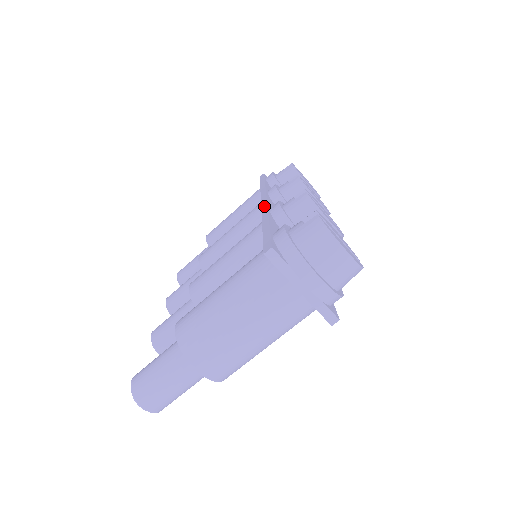
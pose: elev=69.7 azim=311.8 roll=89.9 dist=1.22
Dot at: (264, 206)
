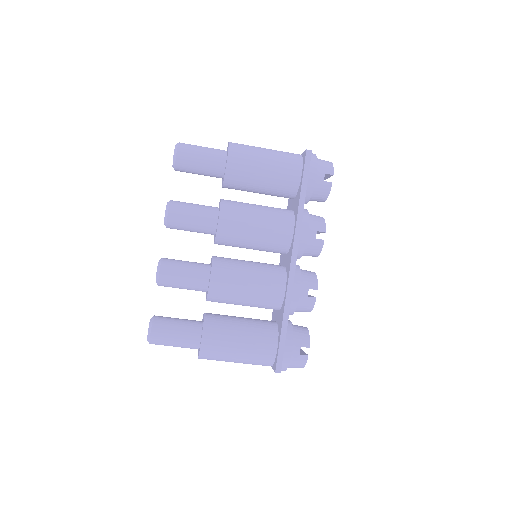
Dot at: (292, 278)
